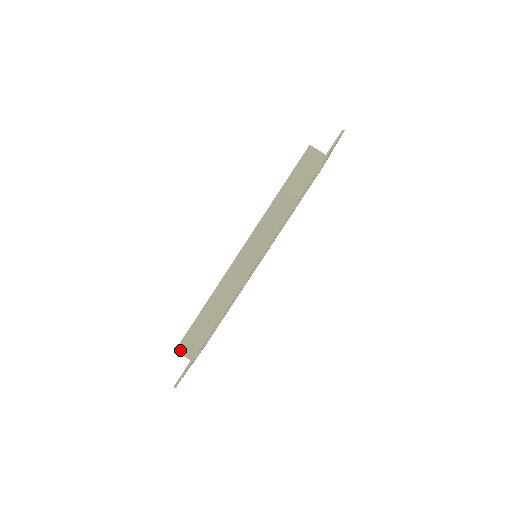
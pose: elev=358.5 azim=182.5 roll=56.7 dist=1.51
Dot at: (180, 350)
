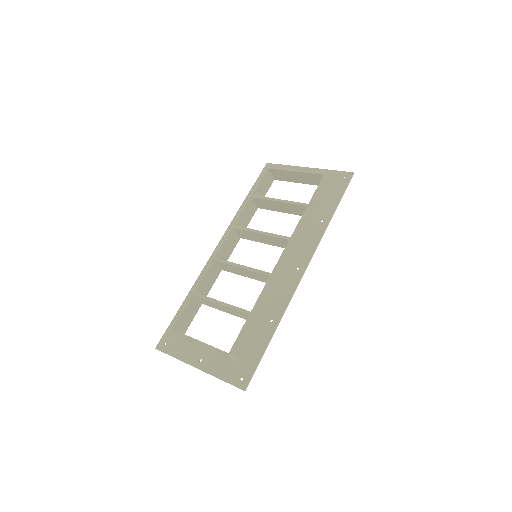
Dot at: (233, 354)
